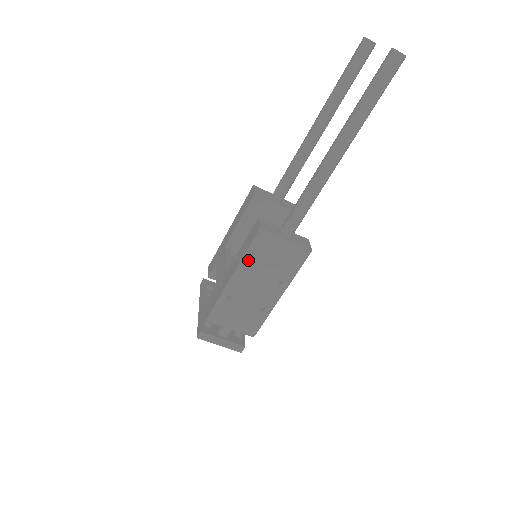
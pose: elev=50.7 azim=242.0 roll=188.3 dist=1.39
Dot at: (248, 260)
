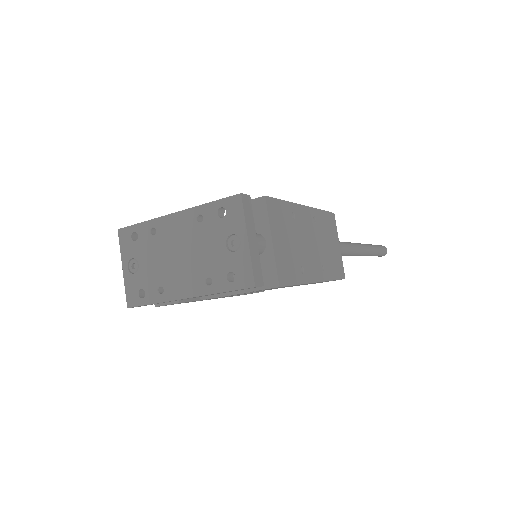
Dot at: (319, 216)
